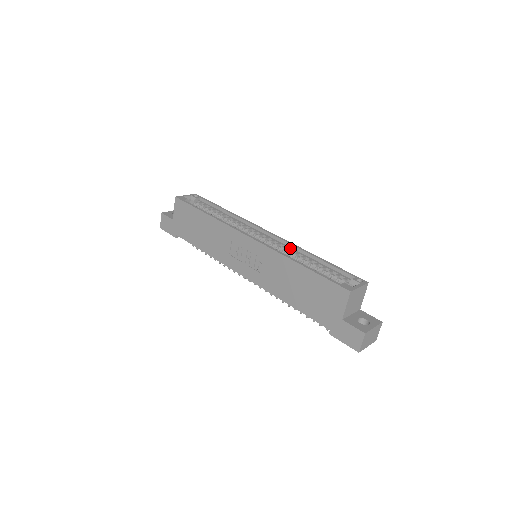
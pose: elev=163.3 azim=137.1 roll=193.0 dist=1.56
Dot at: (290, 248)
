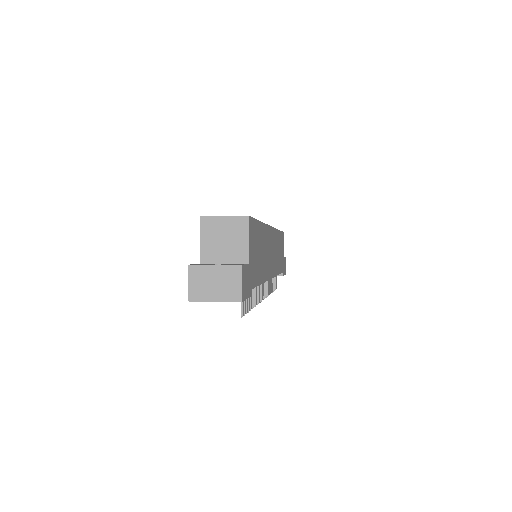
Dot at: occluded
